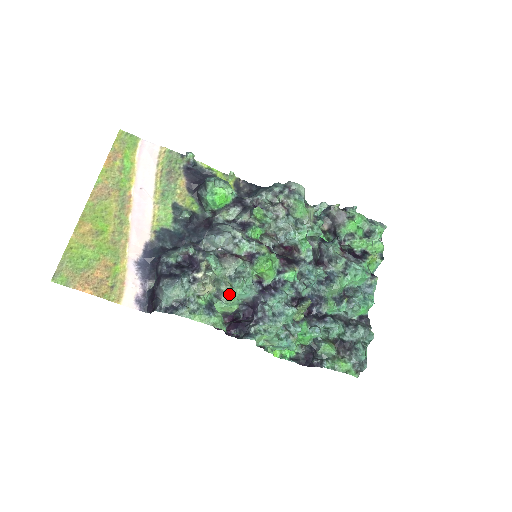
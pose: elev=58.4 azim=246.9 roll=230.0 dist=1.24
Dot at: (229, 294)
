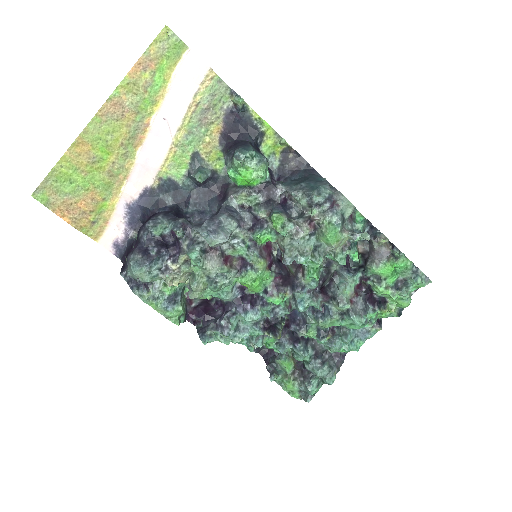
Dot at: (198, 295)
